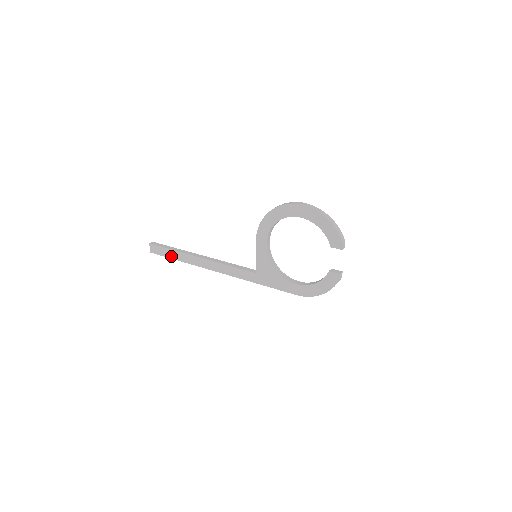
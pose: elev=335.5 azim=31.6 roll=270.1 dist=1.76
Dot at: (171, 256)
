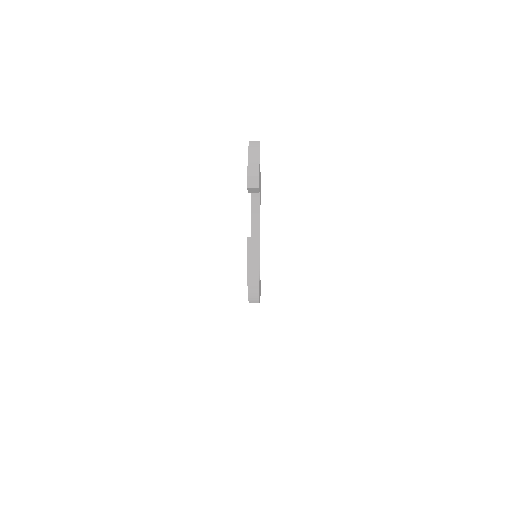
Dot at: occluded
